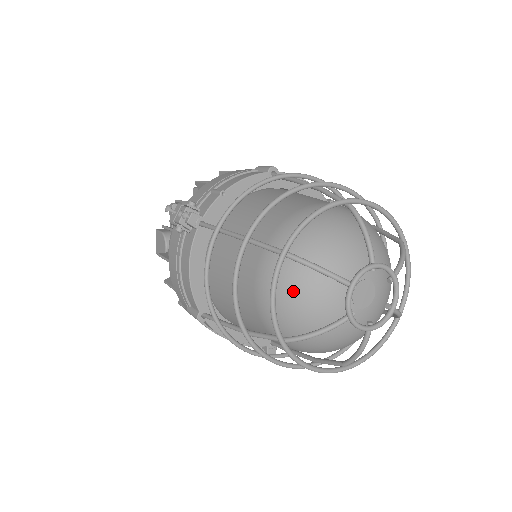
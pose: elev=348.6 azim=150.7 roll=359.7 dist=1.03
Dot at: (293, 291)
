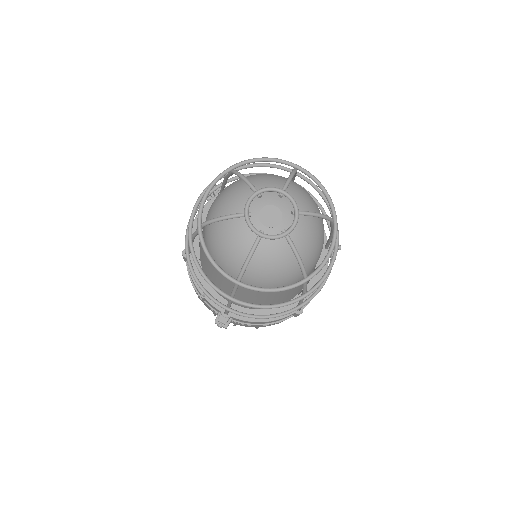
Dot at: (226, 197)
